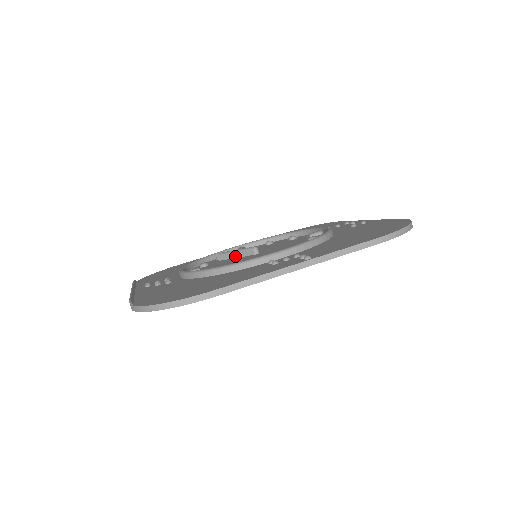
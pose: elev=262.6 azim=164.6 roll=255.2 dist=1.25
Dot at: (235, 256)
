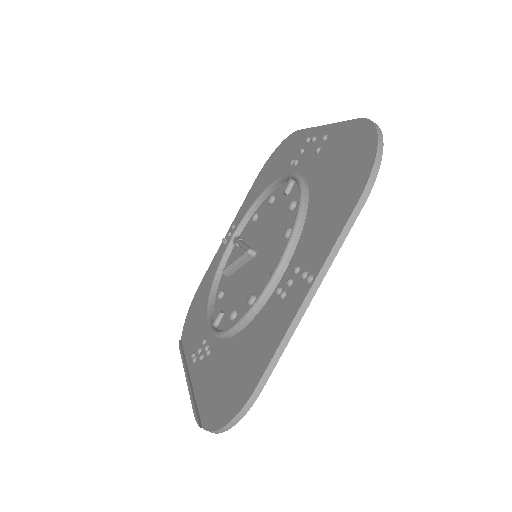
Dot at: (238, 267)
